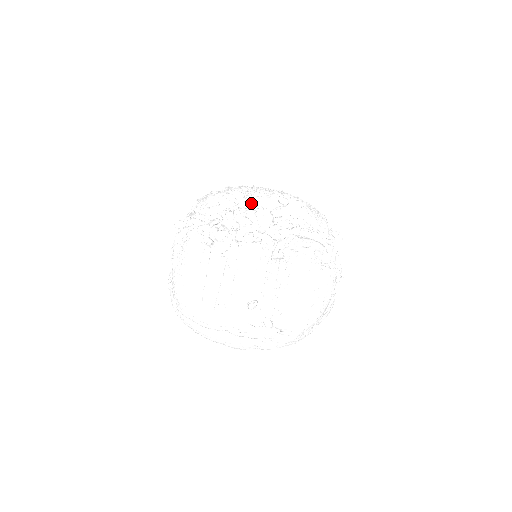
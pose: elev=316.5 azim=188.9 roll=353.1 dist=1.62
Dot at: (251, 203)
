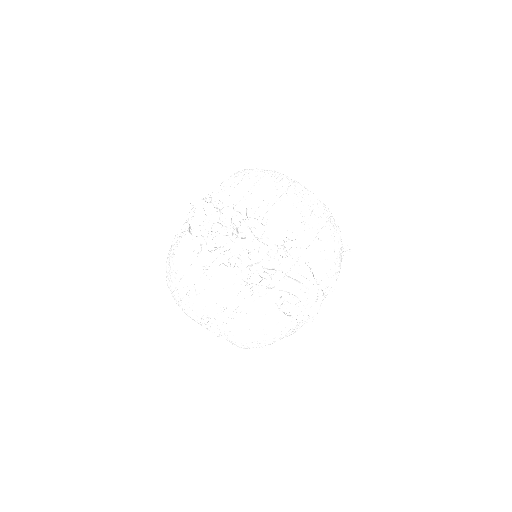
Dot at: (260, 223)
